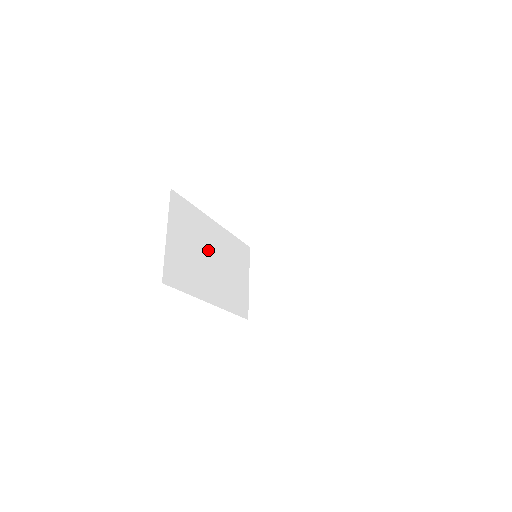
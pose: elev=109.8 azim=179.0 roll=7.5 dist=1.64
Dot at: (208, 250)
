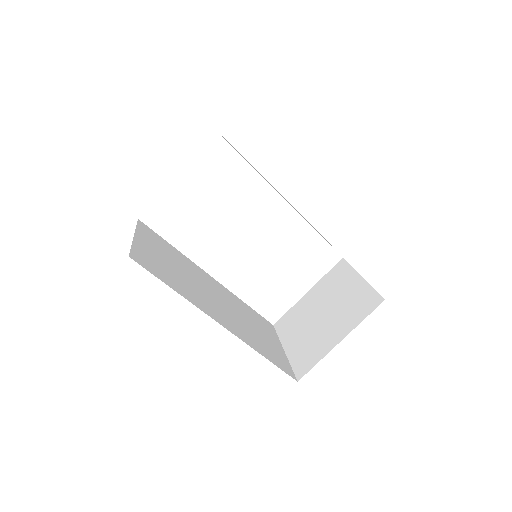
Dot at: (203, 285)
